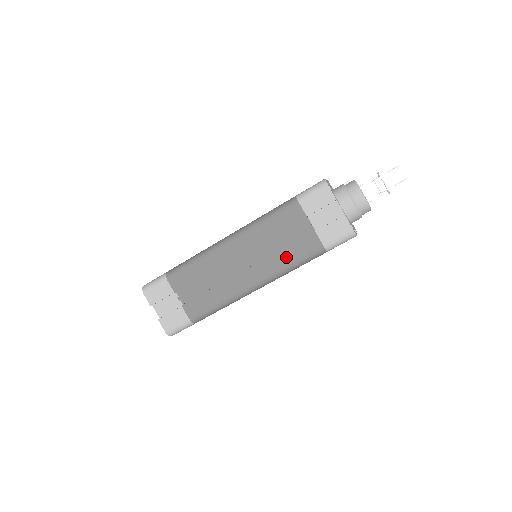
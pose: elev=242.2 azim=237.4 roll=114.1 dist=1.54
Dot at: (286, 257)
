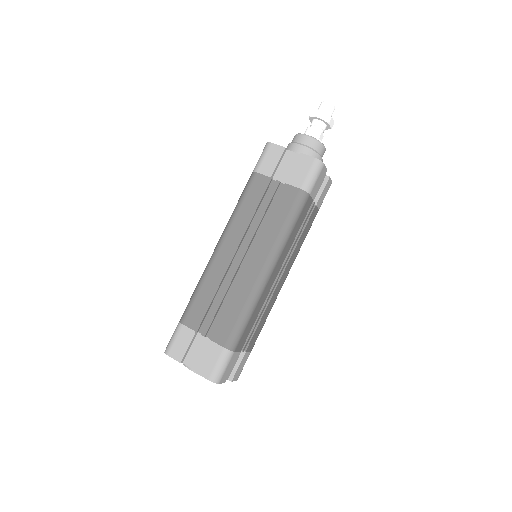
Dot at: (276, 222)
